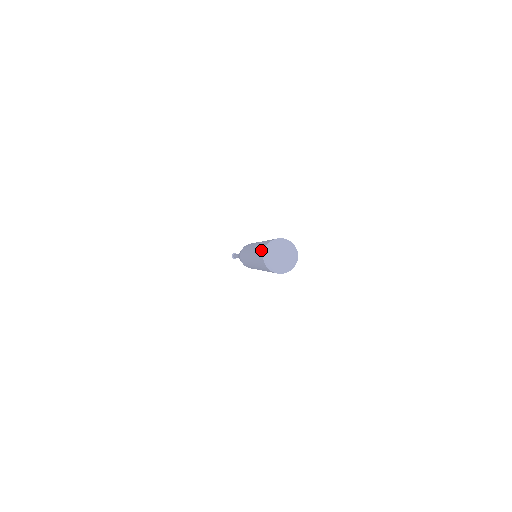
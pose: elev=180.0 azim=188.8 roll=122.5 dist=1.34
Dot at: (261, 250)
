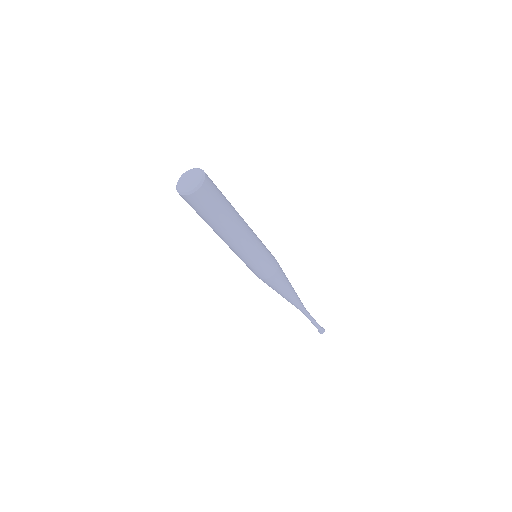
Dot at: occluded
